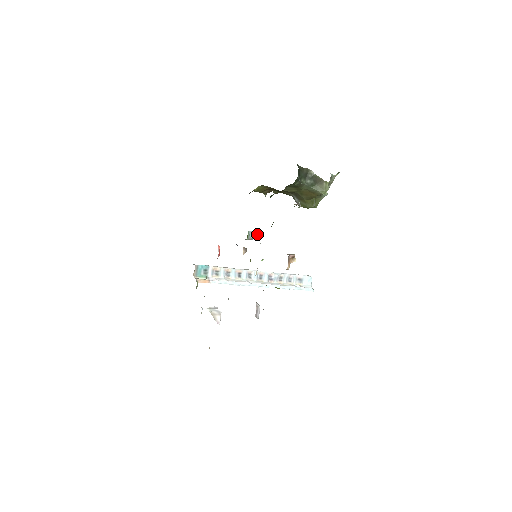
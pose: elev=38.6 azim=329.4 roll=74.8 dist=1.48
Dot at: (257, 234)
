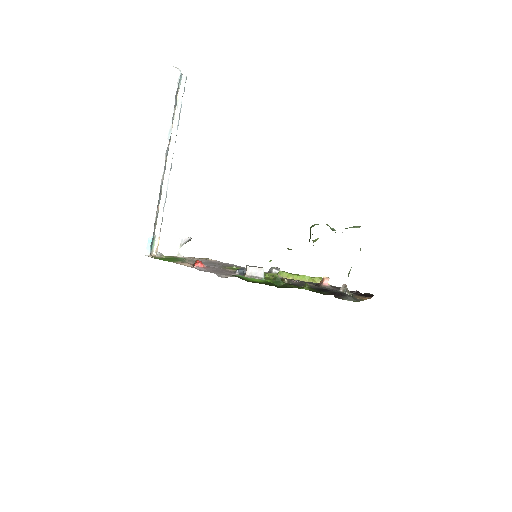
Dot at: (276, 276)
